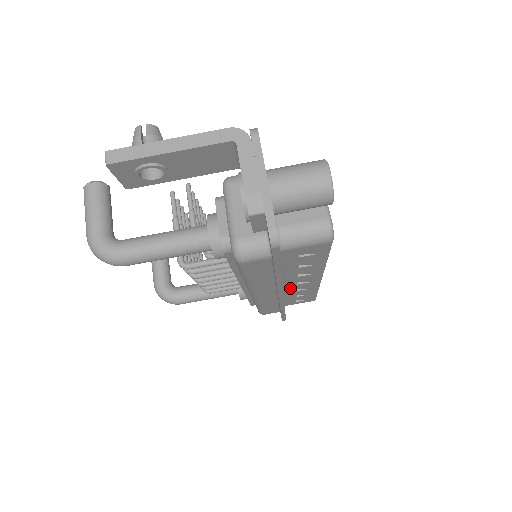
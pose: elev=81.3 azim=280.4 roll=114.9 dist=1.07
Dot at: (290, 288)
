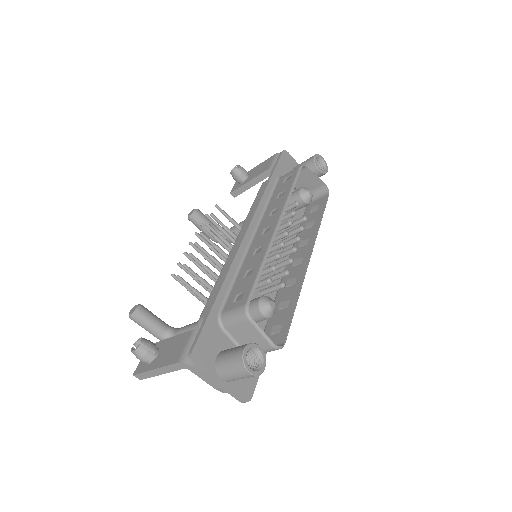
Dot at: (294, 256)
